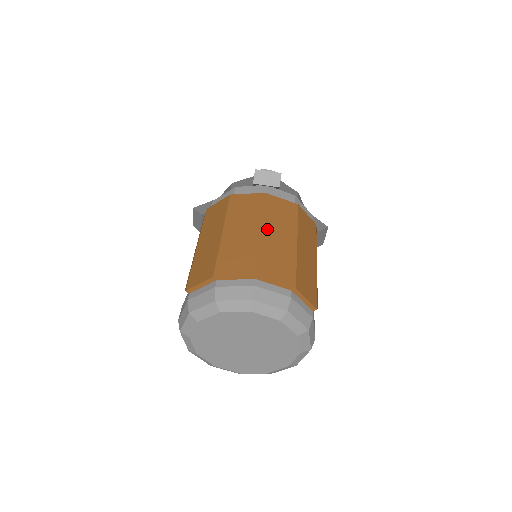
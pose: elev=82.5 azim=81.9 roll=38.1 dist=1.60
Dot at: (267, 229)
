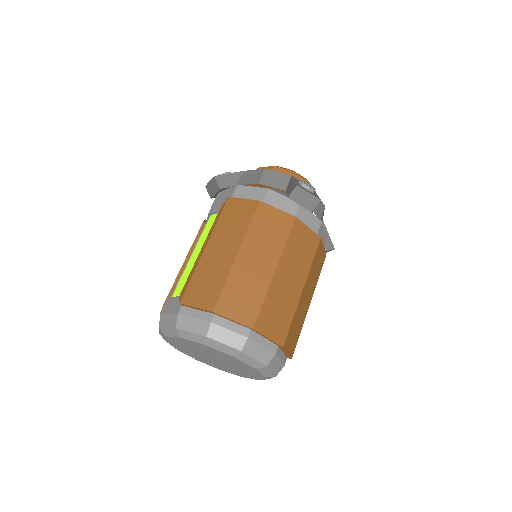
Dot at: (282, 268)
